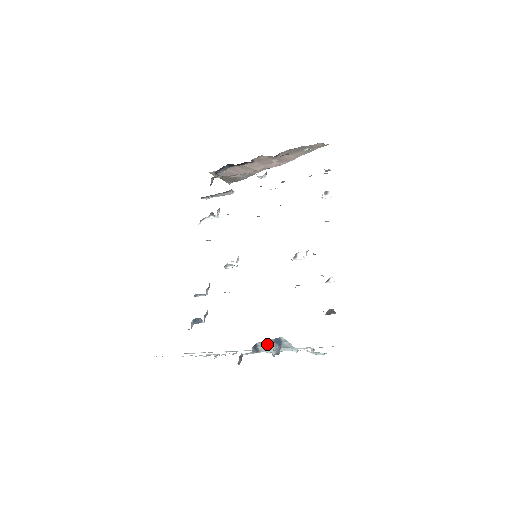
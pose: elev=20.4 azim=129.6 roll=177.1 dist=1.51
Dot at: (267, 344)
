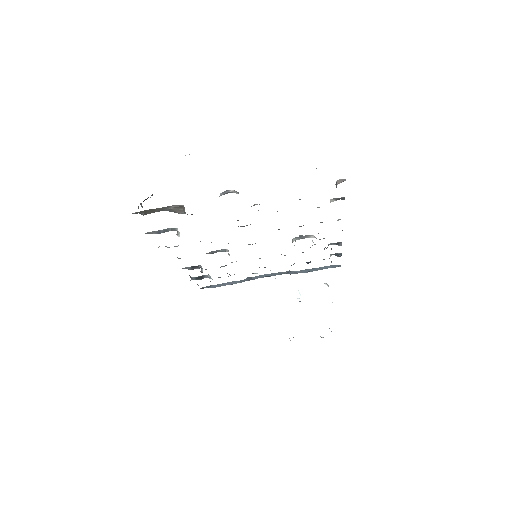
Dot at: occluded
